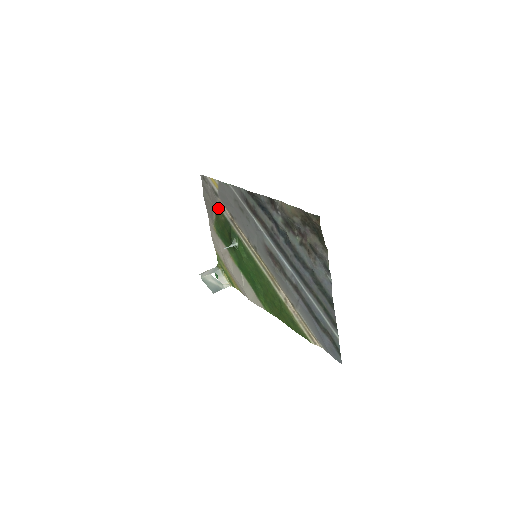
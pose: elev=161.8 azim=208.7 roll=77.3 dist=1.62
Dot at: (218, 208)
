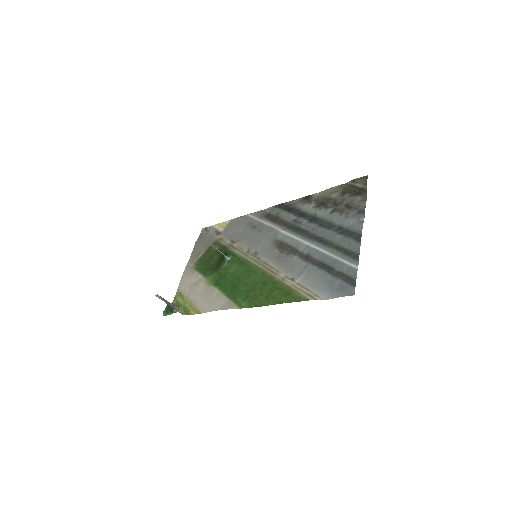
Dot at: (214, 243)
